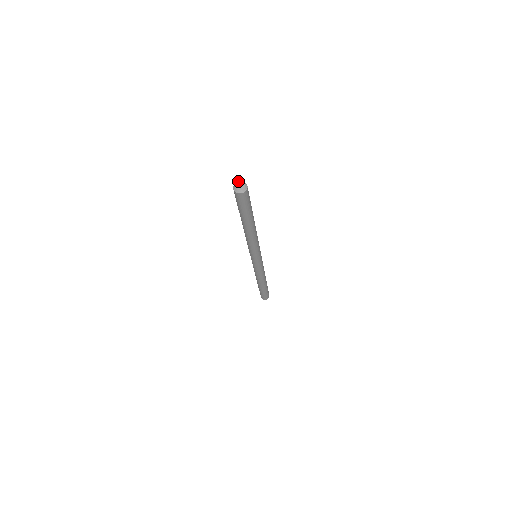
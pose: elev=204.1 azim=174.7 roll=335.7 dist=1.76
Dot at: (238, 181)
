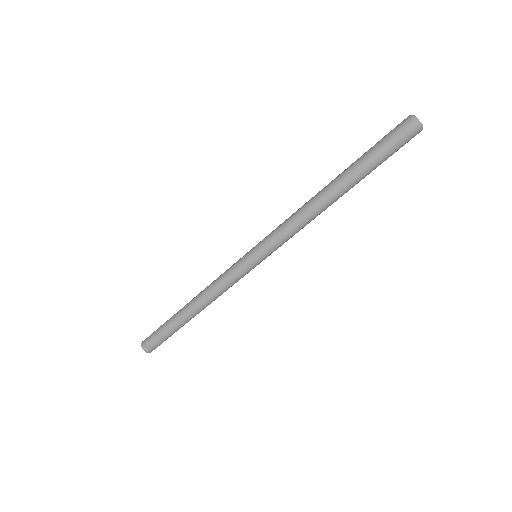
Dot at: occluded
